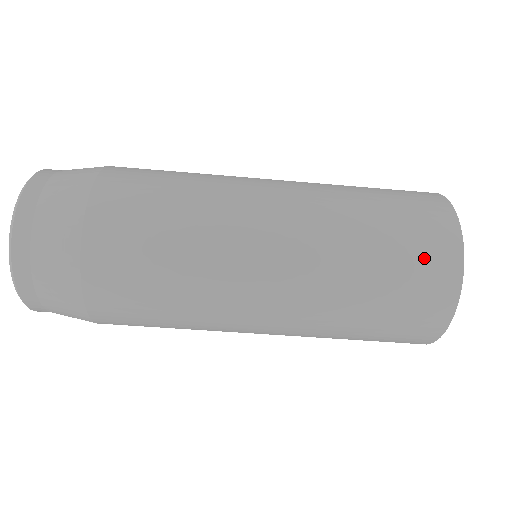
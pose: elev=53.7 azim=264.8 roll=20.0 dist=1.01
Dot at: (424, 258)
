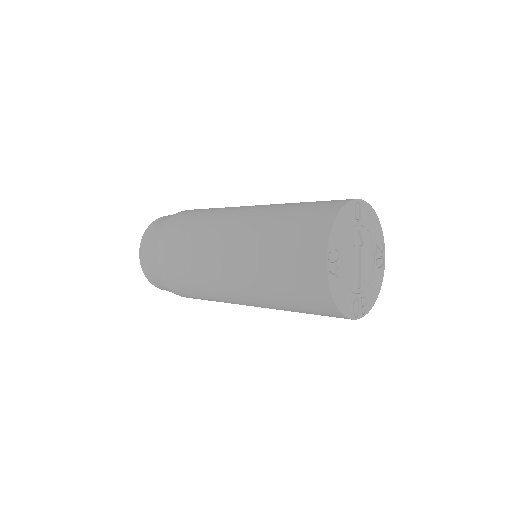
Dot at: (324, 315)
